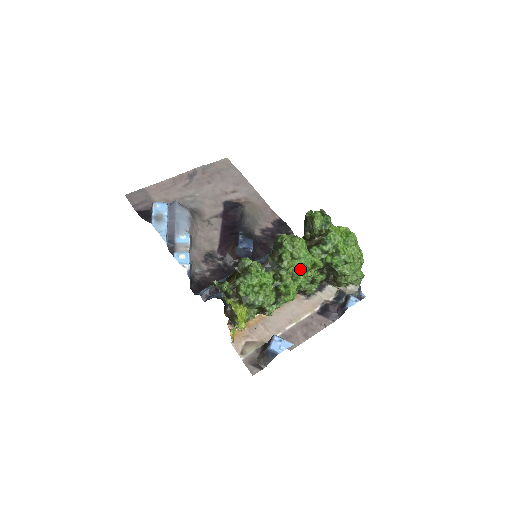
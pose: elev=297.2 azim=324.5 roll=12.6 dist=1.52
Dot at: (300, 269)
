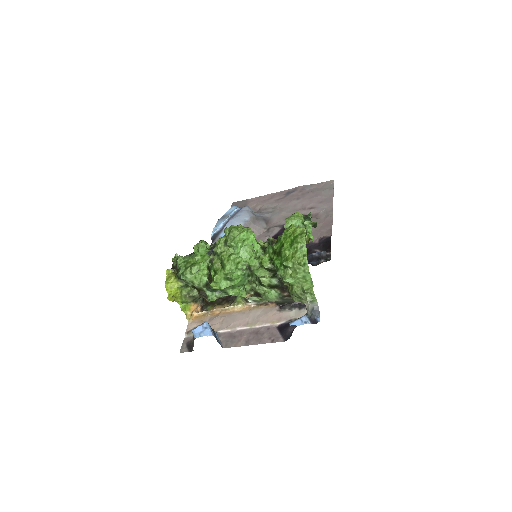
Dot at: (229, 257)
